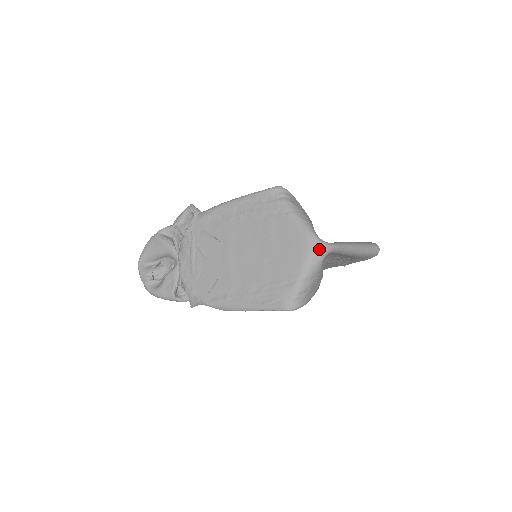
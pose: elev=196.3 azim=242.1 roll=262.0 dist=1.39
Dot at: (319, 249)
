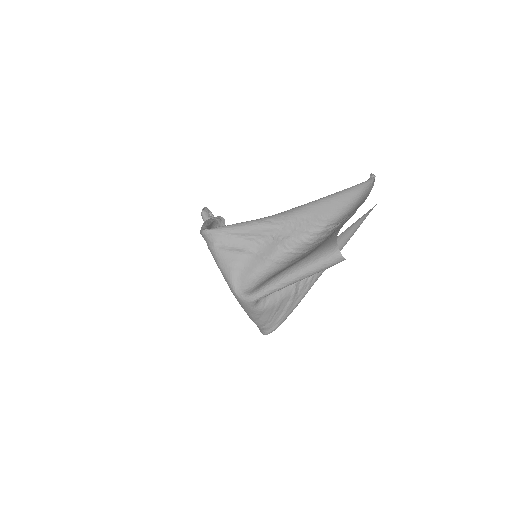
Dot at: (242, 303)
